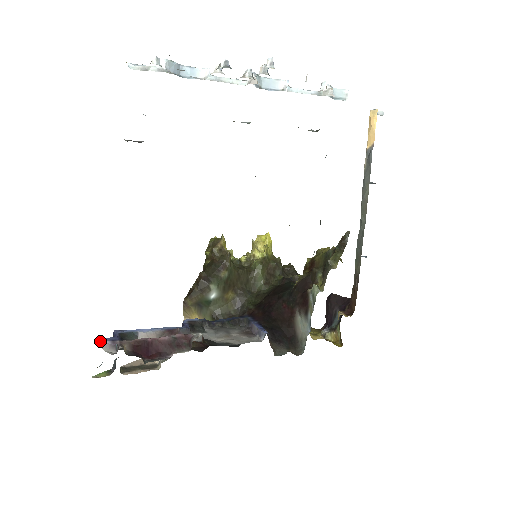
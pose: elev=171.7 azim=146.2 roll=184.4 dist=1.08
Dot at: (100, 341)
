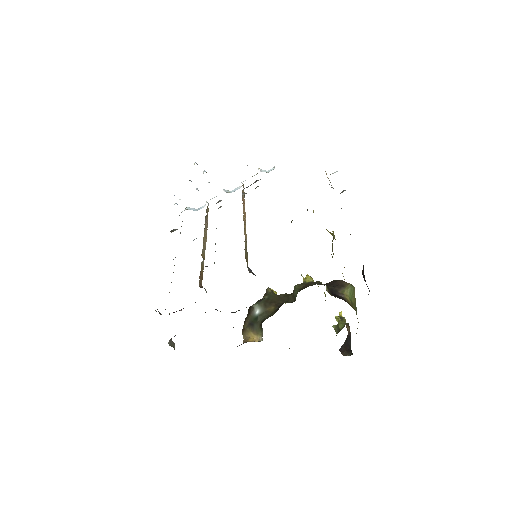
Dot at: occluded
